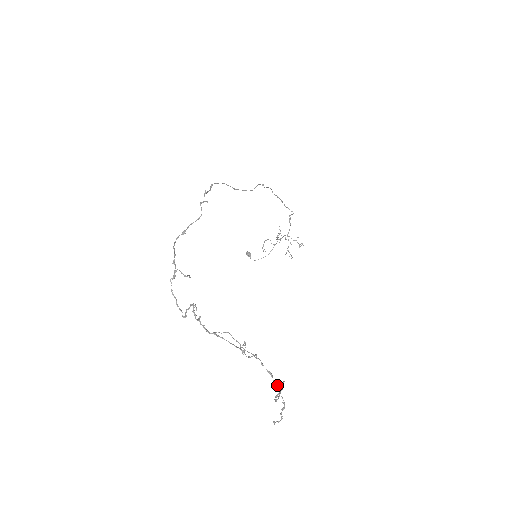
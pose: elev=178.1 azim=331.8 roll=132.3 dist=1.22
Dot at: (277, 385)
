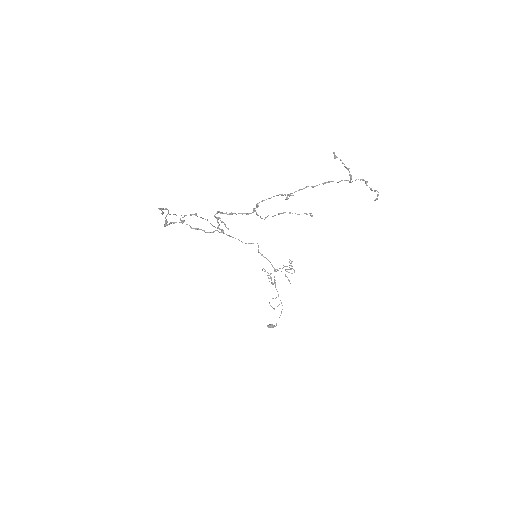
Dot at: (341, 180)
